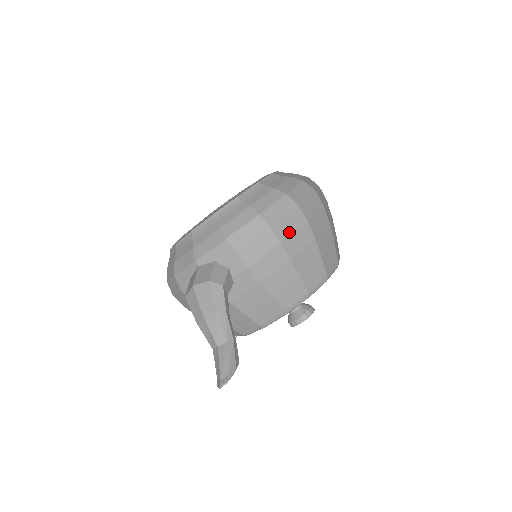
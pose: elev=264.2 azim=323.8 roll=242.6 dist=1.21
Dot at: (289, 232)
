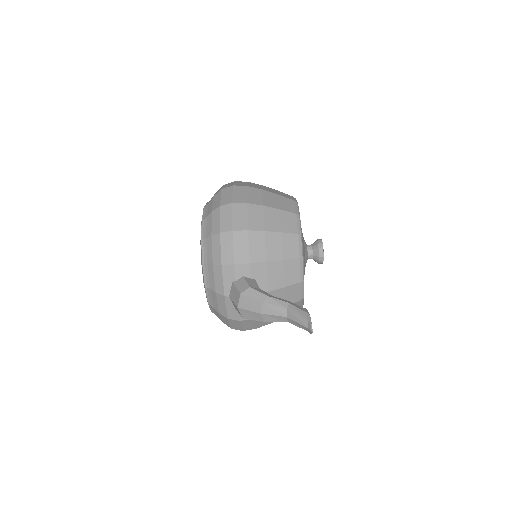
Dot at: (245, 220)
